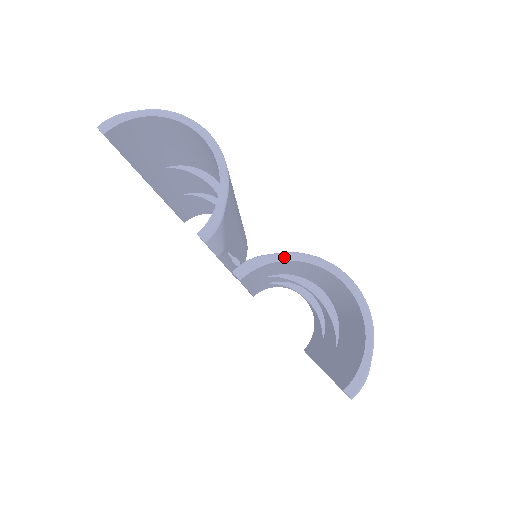
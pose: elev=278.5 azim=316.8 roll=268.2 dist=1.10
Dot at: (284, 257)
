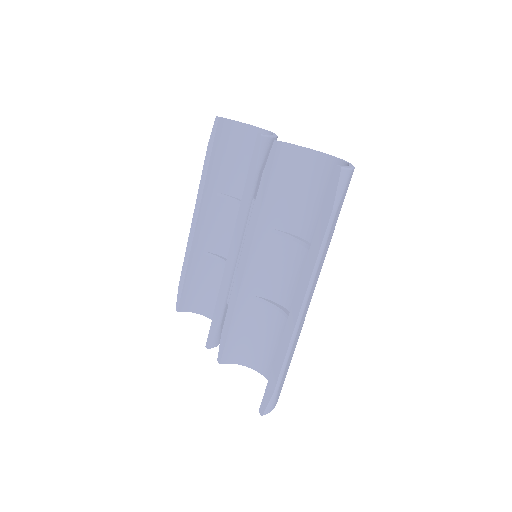
Dot at: (304, 147)
